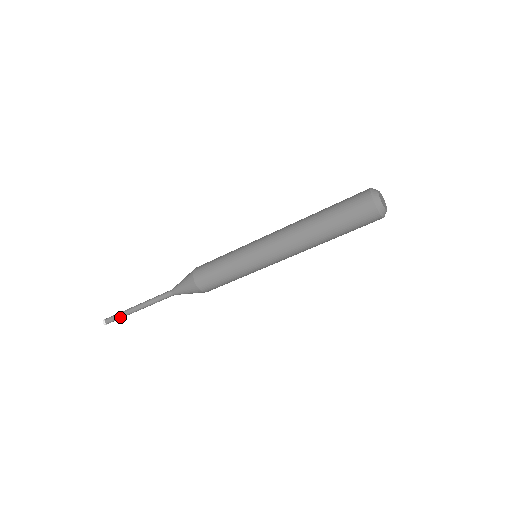
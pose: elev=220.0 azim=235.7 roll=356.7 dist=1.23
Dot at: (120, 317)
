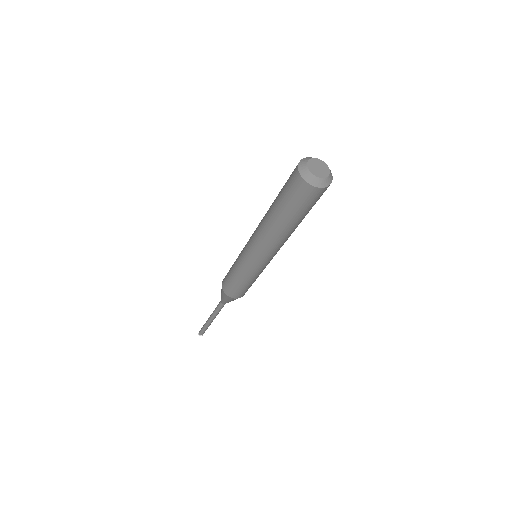
Dot at: (204, 328)
